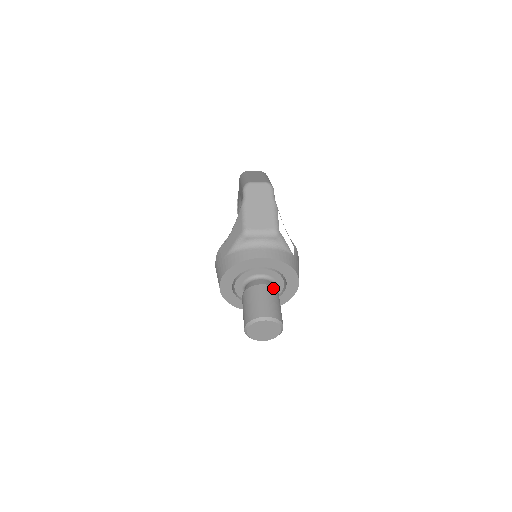
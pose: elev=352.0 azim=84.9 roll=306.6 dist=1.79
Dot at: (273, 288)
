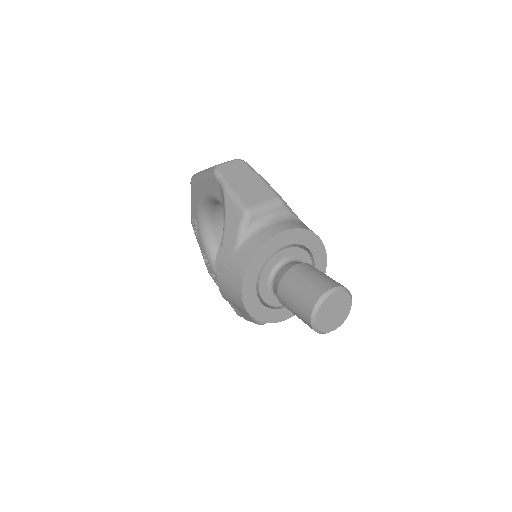
Dot at: (310, 265)
